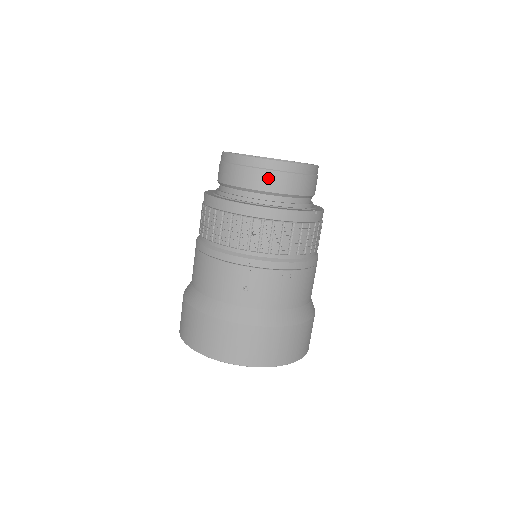
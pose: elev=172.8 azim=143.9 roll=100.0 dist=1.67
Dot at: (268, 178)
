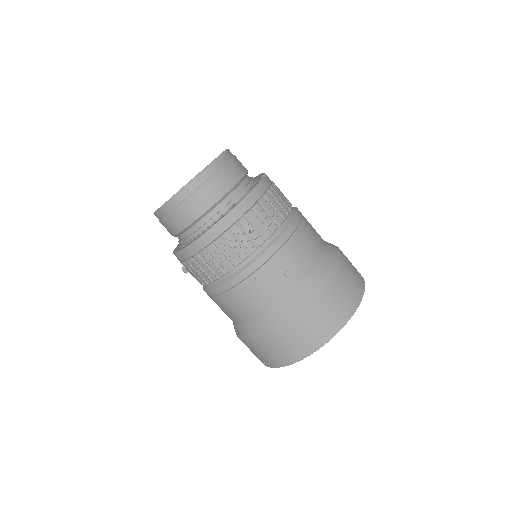
Dot at: (213, 187)
